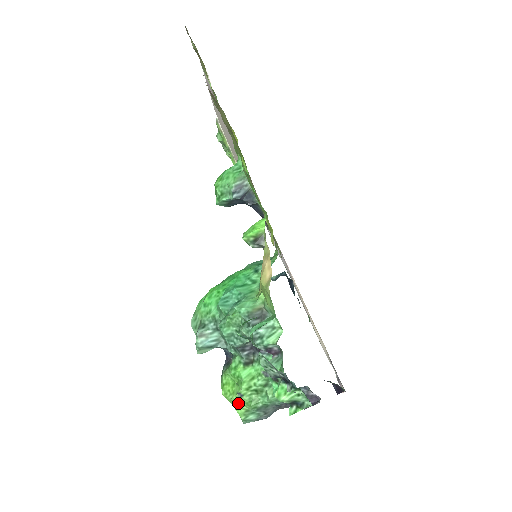
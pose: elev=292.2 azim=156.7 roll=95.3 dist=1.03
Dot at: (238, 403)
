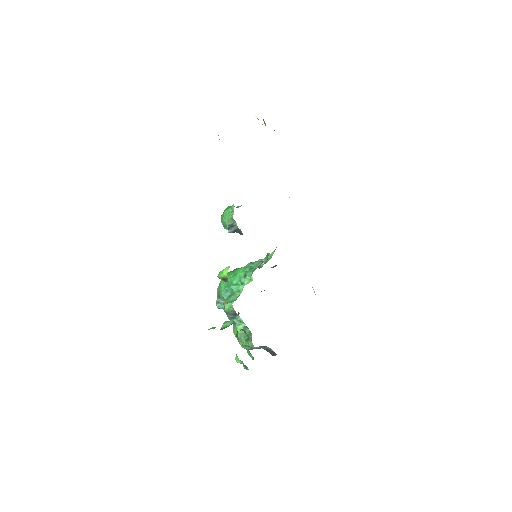
Dot at: (239, 340)
